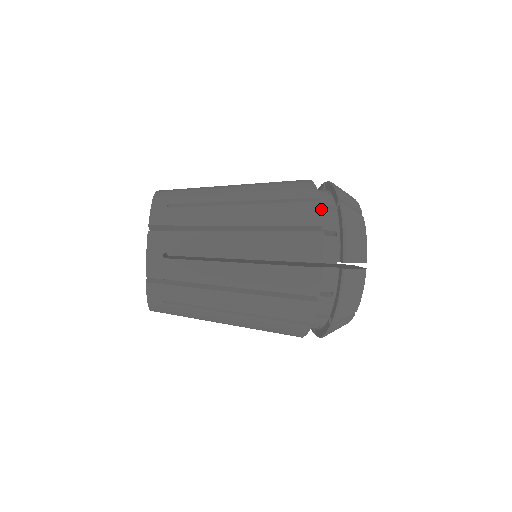
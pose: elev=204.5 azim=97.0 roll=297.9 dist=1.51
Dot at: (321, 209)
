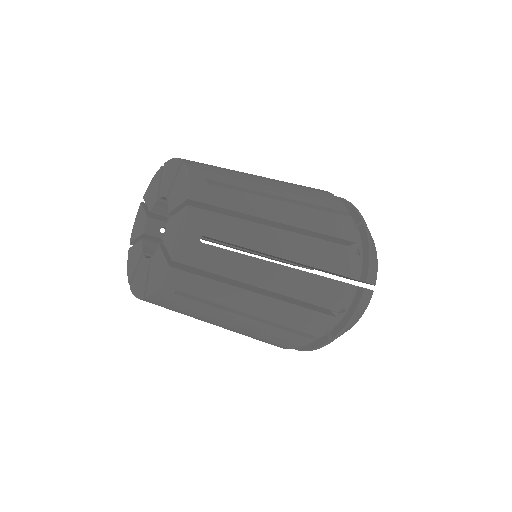
Dot at: (353, 225)
